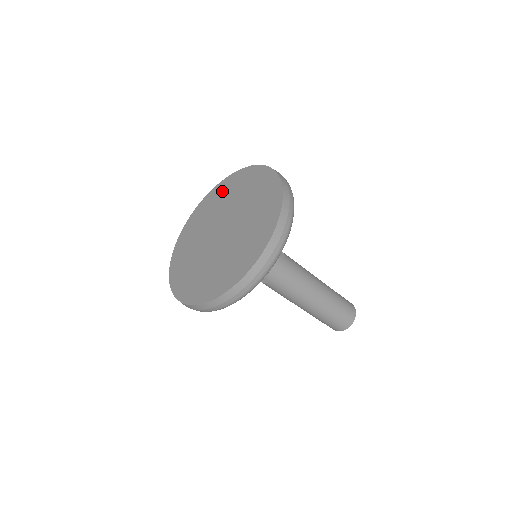
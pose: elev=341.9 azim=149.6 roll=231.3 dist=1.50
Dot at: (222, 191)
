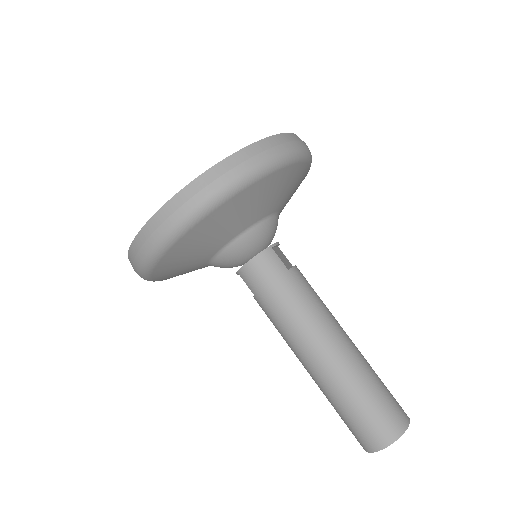
Dot at: occluded
